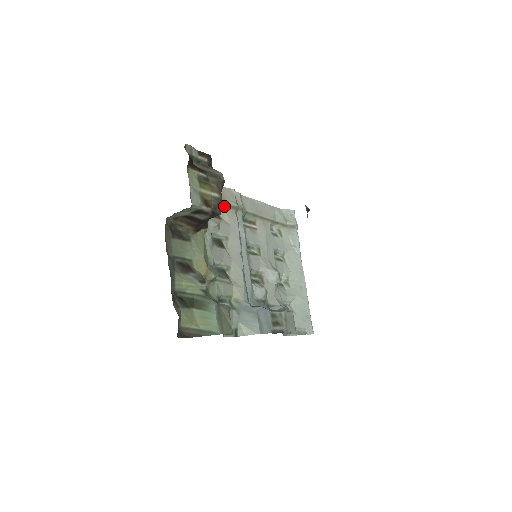
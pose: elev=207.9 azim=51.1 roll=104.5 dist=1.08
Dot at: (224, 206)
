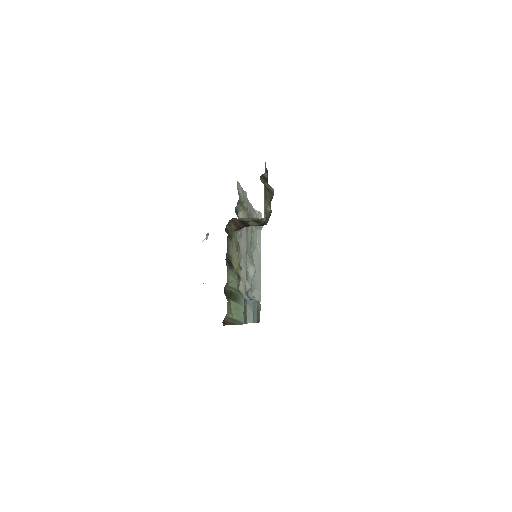
Dot at: (242, 207)
